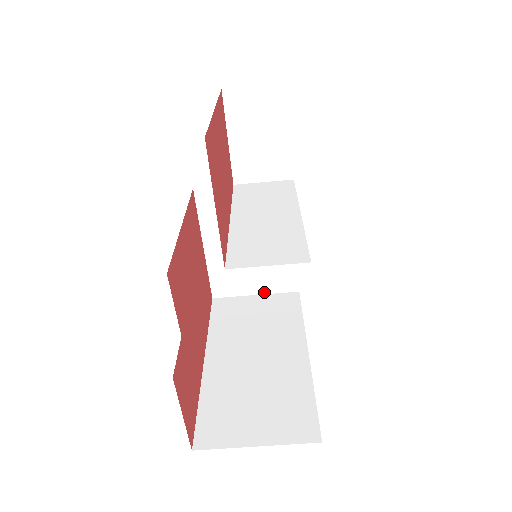
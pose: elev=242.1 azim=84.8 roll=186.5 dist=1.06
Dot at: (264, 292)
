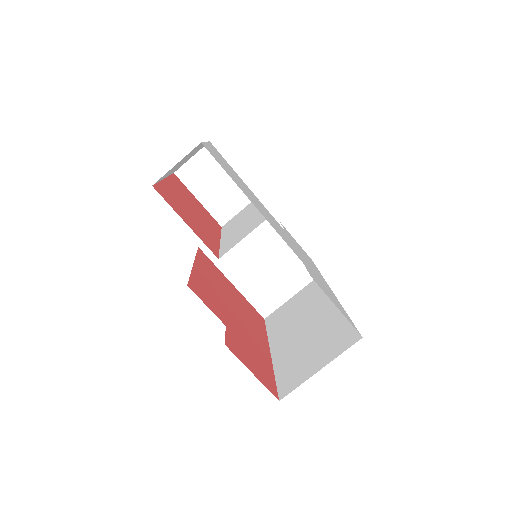
Dot at: (297, 291)
